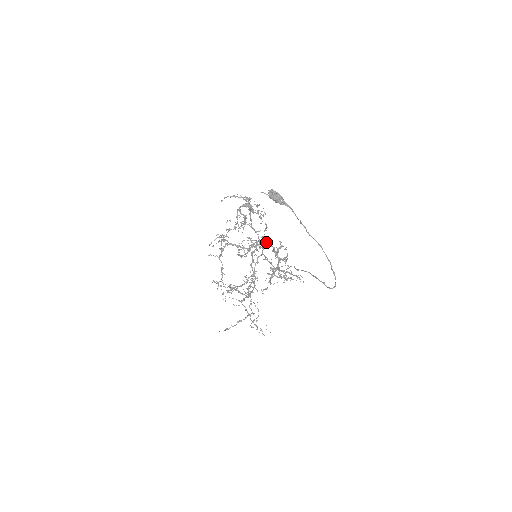
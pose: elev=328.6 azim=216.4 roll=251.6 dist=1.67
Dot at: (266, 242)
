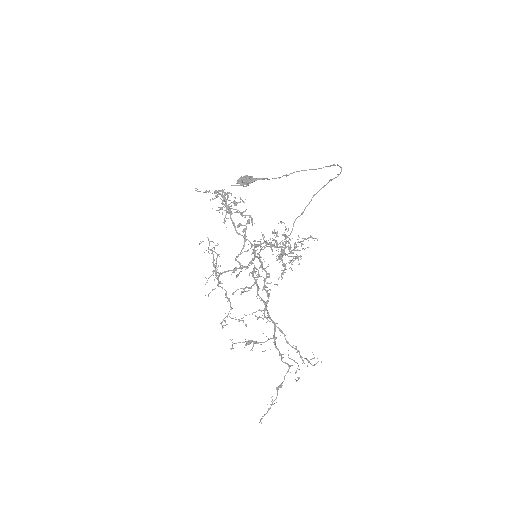
Dot at: (260, 244)
